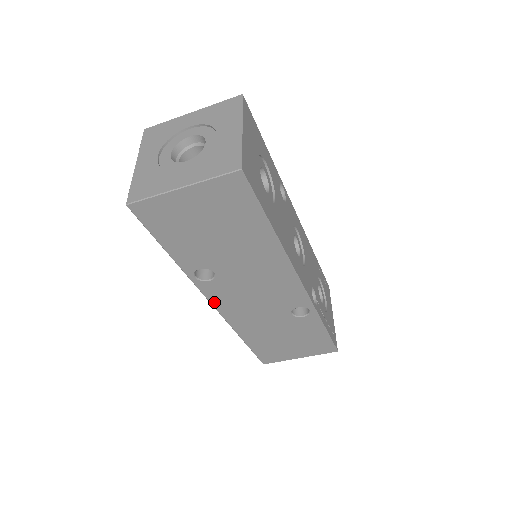
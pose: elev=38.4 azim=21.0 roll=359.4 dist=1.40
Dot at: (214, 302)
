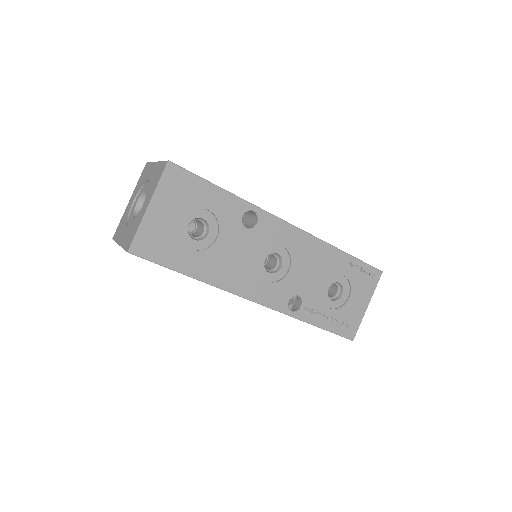
Dot at: occluded
